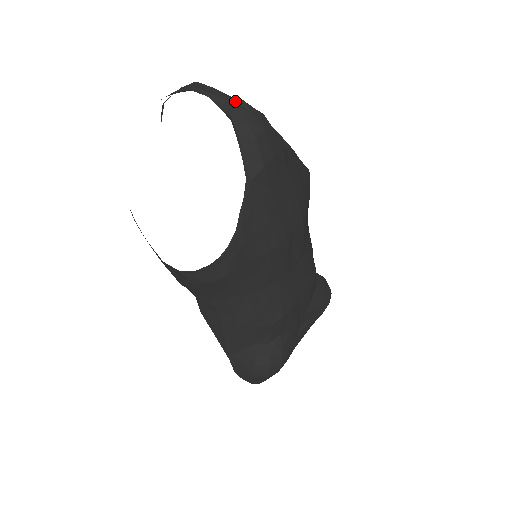
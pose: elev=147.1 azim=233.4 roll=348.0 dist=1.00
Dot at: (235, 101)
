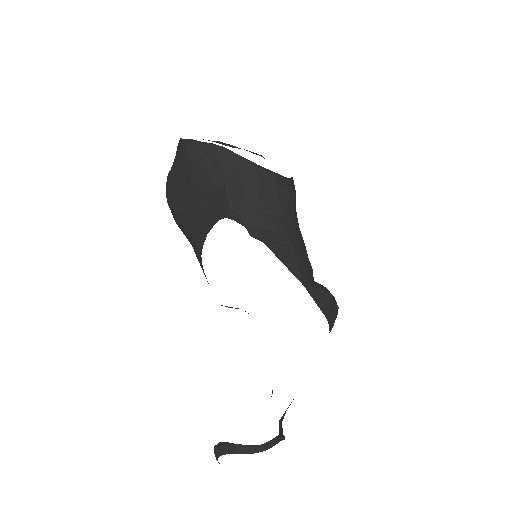
Dot at: occluded
